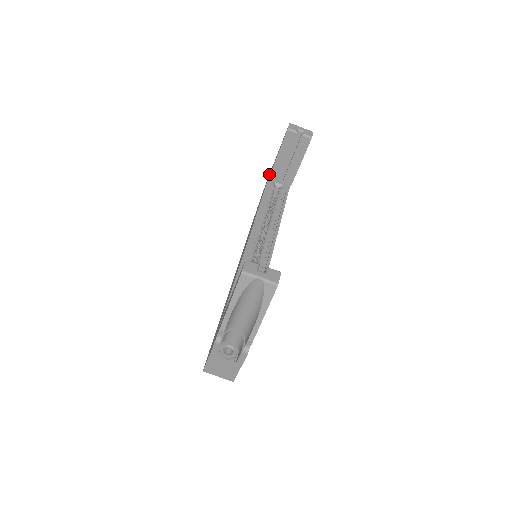
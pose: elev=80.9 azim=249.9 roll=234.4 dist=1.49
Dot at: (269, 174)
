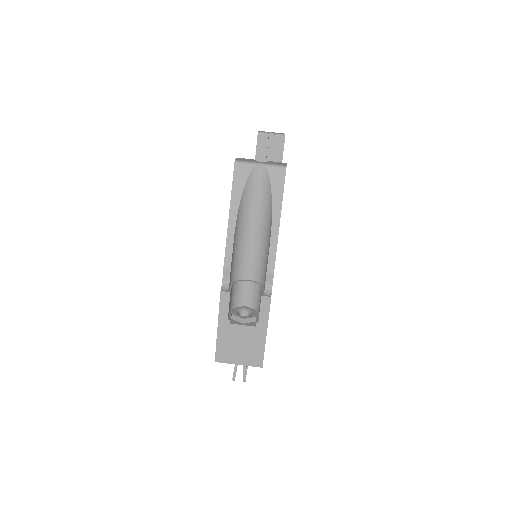
Dot at: occluded
